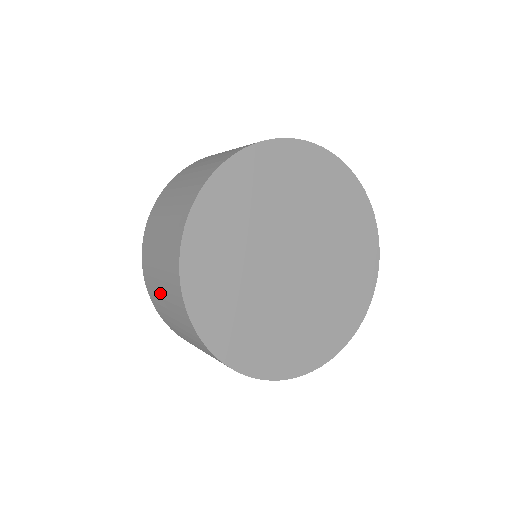
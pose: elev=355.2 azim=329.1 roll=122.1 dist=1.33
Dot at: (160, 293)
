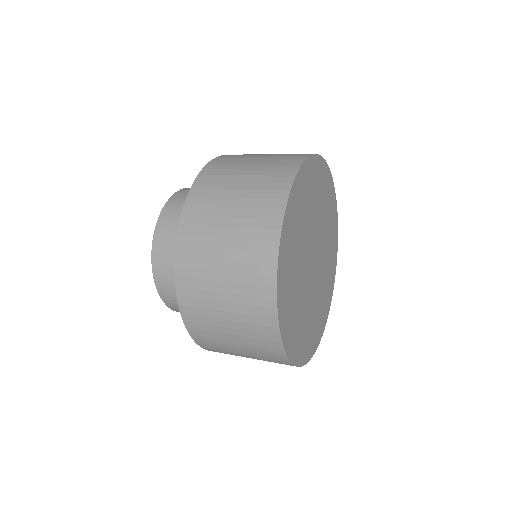
Dot at: occluded
